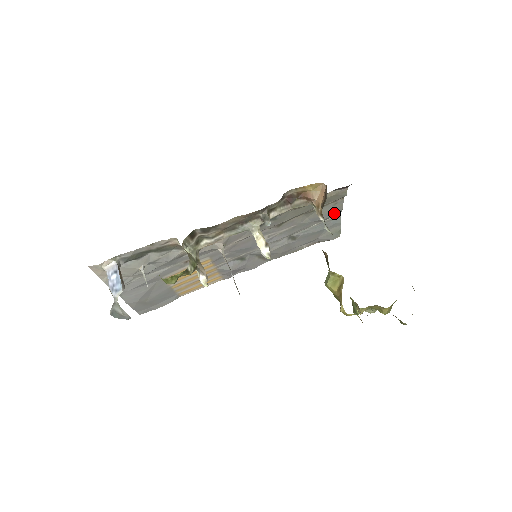
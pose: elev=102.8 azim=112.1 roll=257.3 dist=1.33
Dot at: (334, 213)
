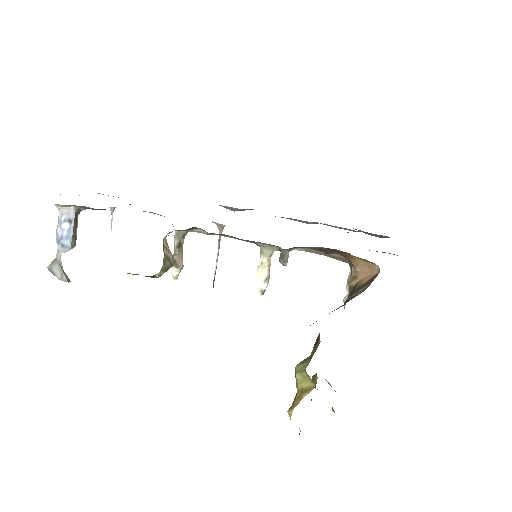
Dot at: occluded
